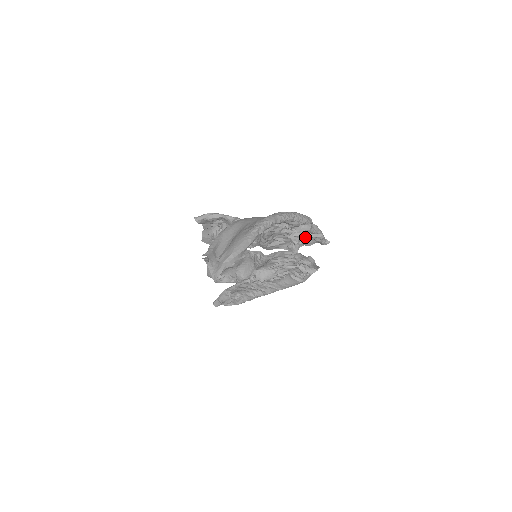
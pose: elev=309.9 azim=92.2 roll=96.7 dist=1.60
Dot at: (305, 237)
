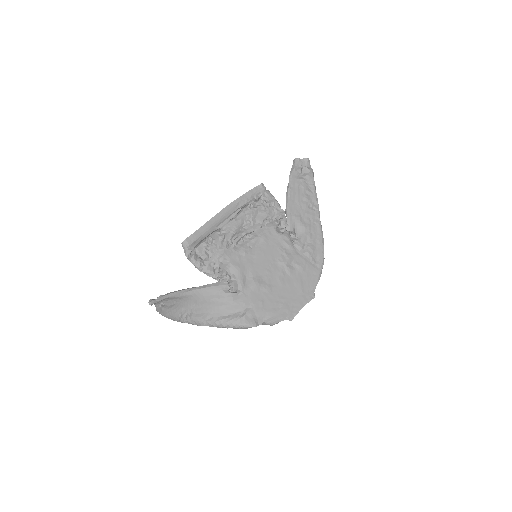
Dot at: (273, 305)
